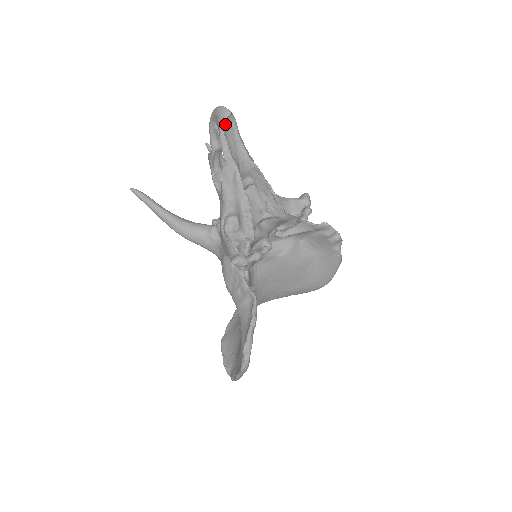
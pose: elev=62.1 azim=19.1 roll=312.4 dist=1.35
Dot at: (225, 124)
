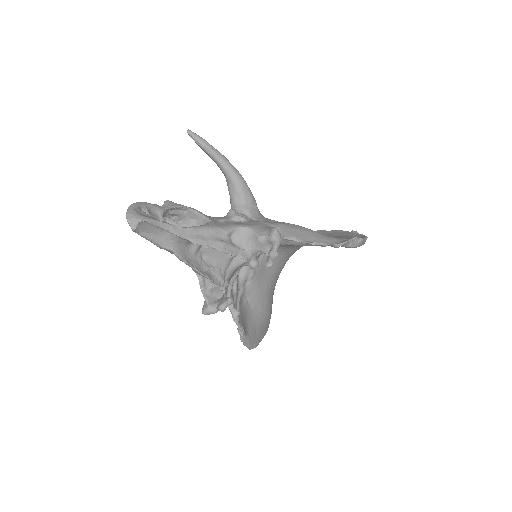
Dot at: (139, 229)
